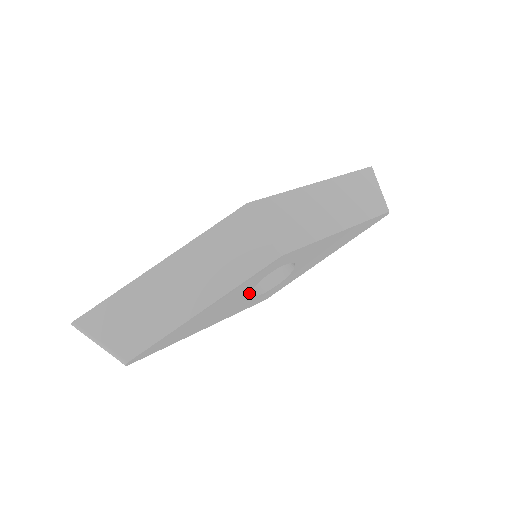
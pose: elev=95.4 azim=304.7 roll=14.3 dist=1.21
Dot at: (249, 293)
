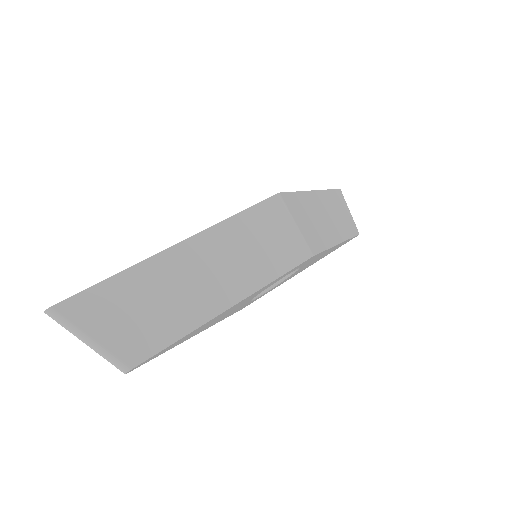
Dot at: (255, 296)
